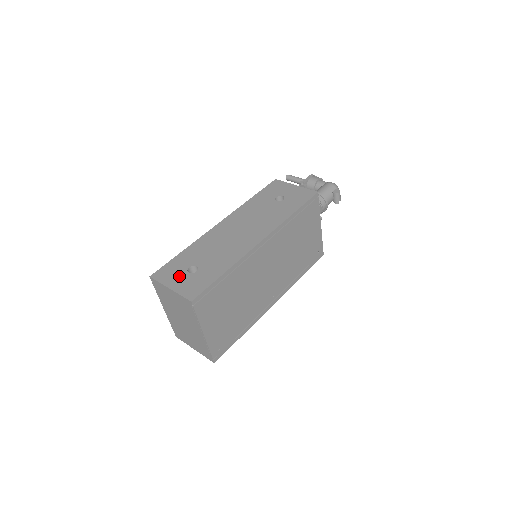
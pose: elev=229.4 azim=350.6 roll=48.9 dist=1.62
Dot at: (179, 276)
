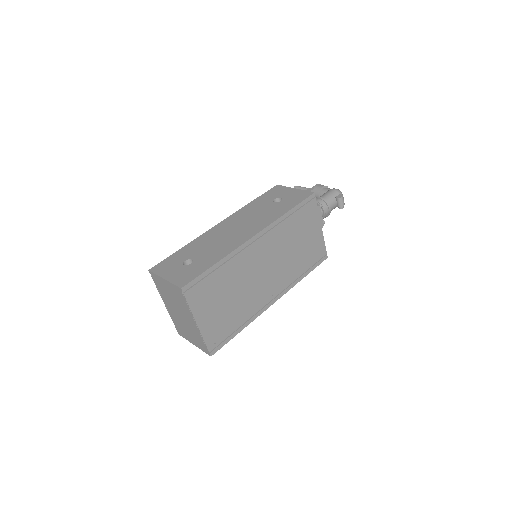
Dot at: (174, 268)
